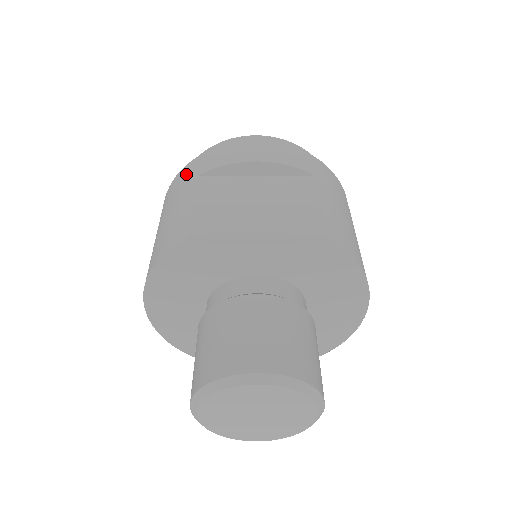
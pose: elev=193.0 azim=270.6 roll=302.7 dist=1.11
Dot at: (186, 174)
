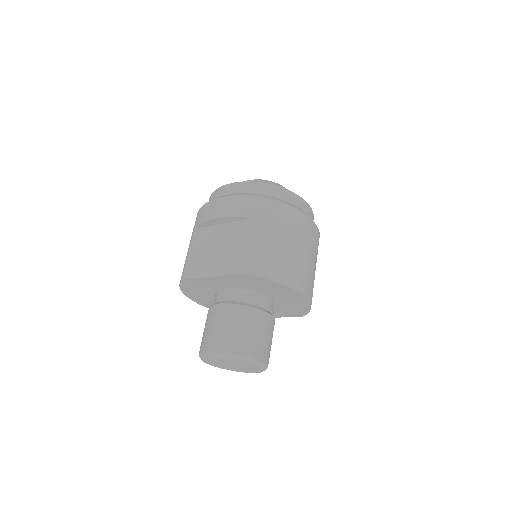
Dot at: occluded
